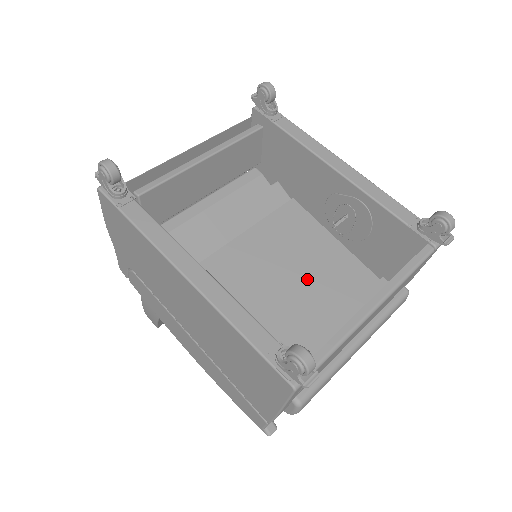
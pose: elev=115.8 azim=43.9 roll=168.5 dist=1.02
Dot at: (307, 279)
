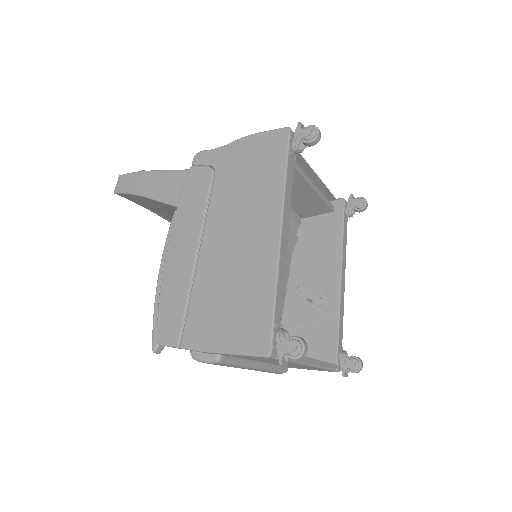
Dot at: occluded
